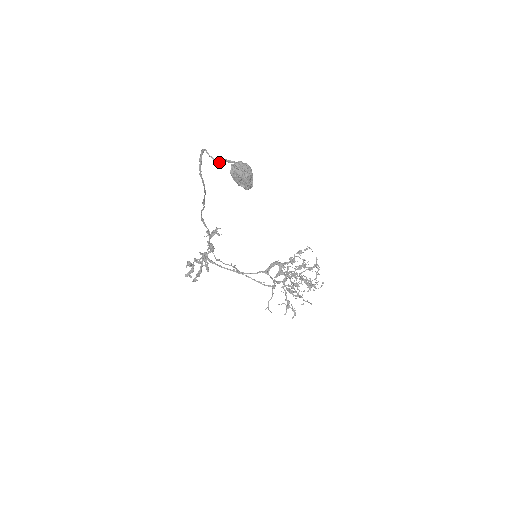
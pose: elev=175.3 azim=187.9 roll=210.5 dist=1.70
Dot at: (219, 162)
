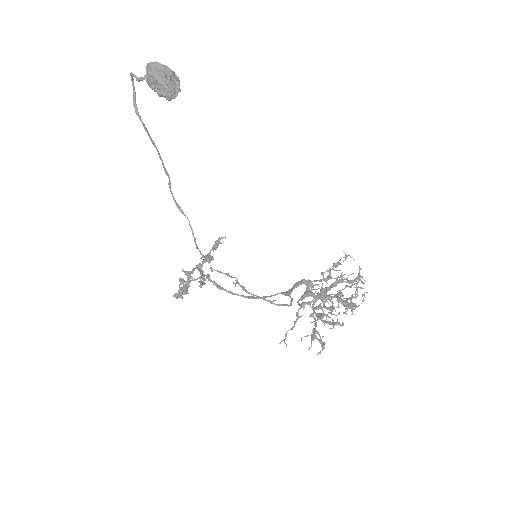
Dot at: (141, 78)
